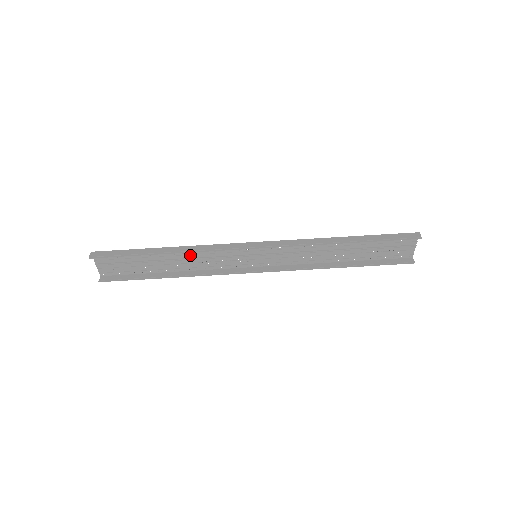
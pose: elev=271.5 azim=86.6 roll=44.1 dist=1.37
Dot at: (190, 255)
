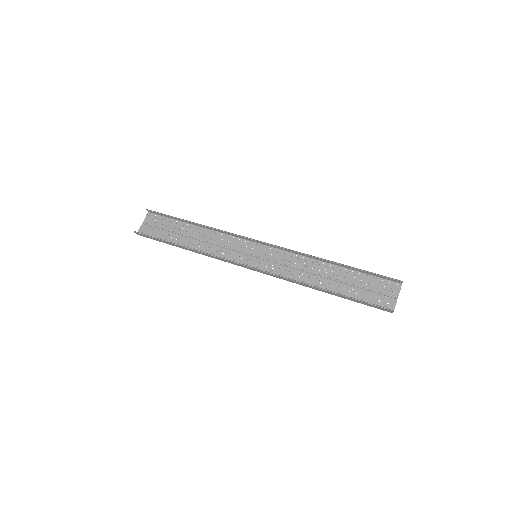
Dot at: (209, 238)
